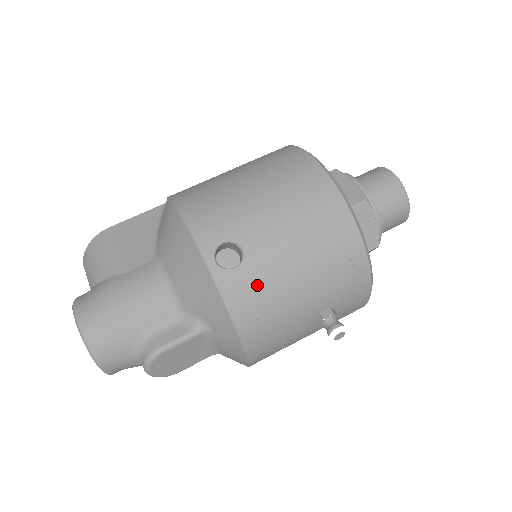
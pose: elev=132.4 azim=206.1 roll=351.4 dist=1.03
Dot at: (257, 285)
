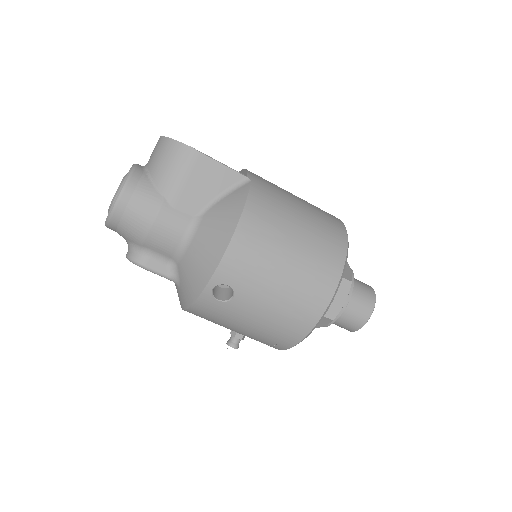
Dot at: (219, 313)
